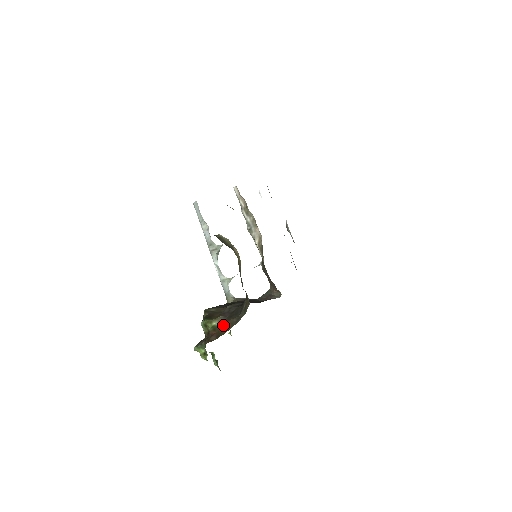
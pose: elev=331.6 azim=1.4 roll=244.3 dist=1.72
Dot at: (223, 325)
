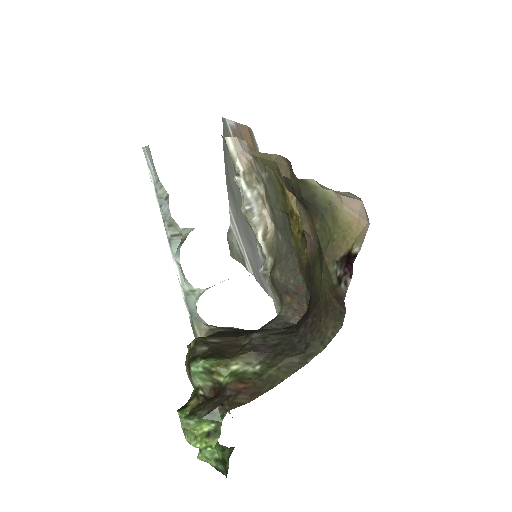
Dot at: (263, 370)
